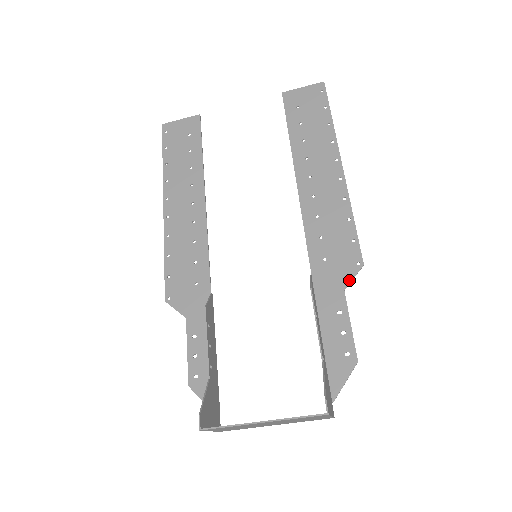
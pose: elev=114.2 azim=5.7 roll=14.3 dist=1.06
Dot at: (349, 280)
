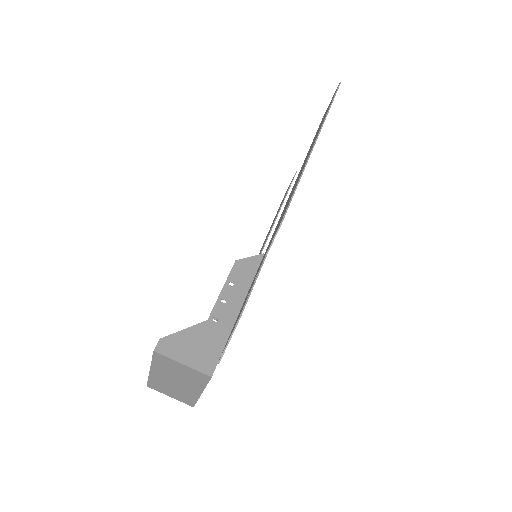
Dot at: (271, 243)
